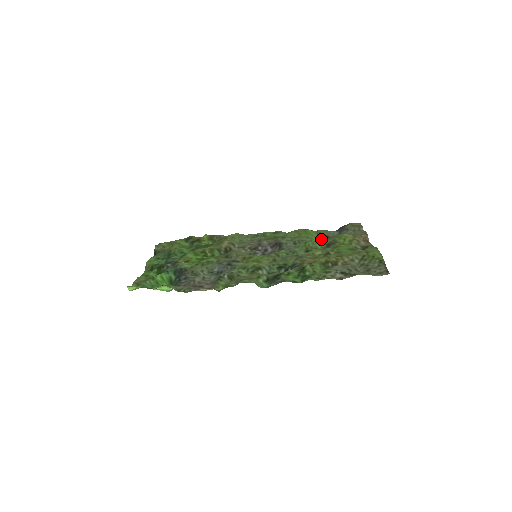
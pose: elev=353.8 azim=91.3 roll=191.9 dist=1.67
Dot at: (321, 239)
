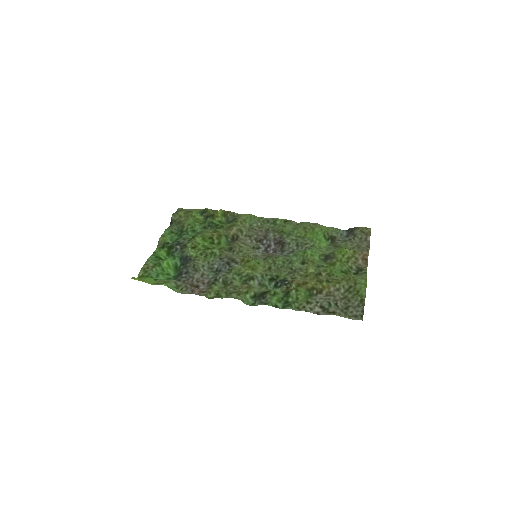
Dot at: (326, 241)
